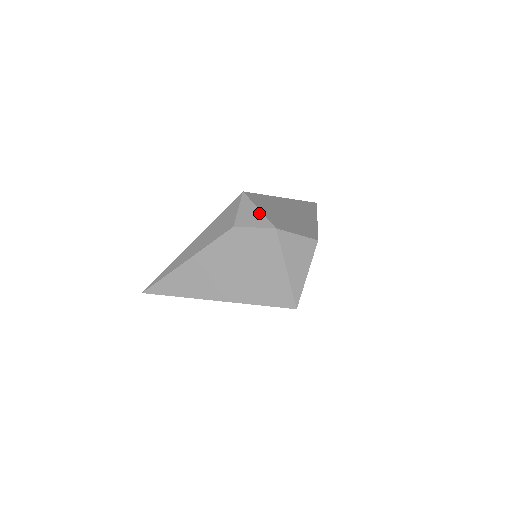
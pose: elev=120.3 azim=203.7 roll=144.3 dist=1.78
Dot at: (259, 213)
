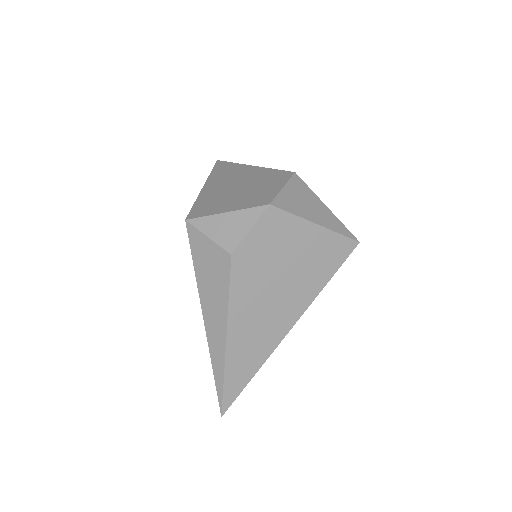
Dot at: (232, 215)
